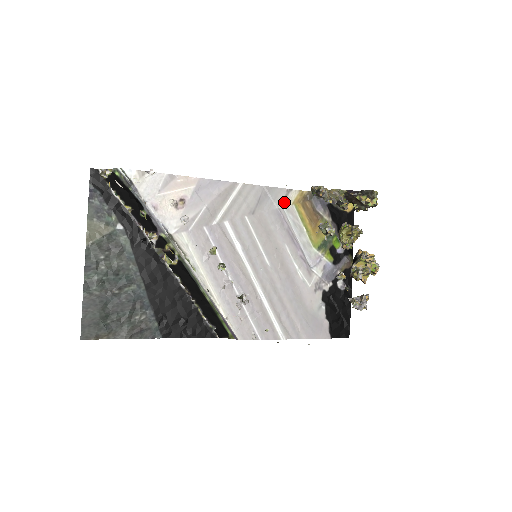
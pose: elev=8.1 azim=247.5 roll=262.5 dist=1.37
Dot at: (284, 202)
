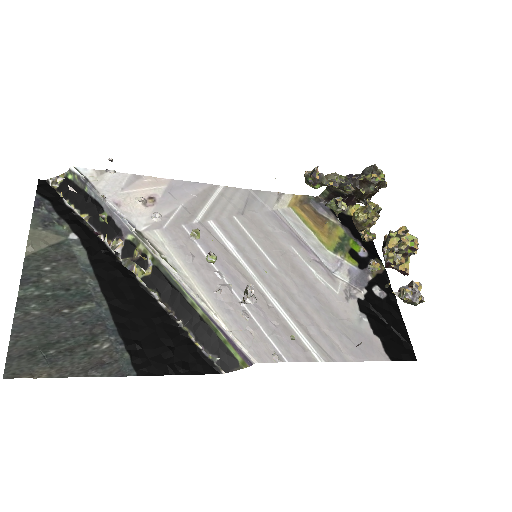
Dot at: (278, 205)
